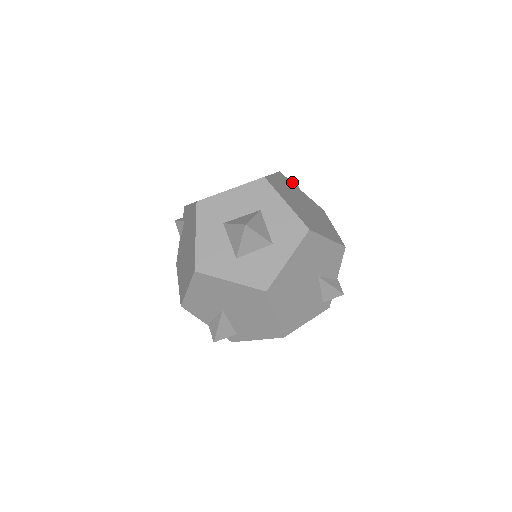
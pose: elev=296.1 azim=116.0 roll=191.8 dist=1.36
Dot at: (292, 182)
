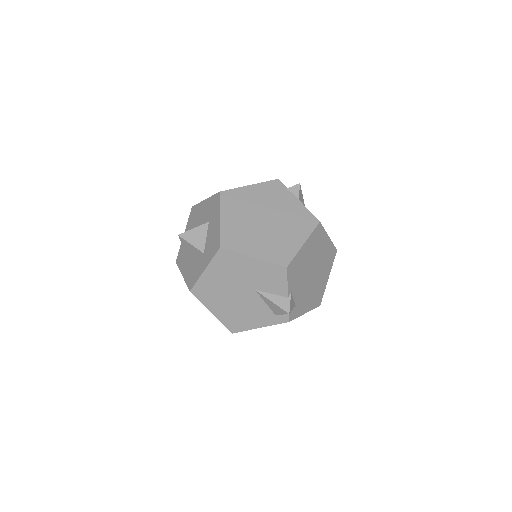
Dot at: (289, 190)
